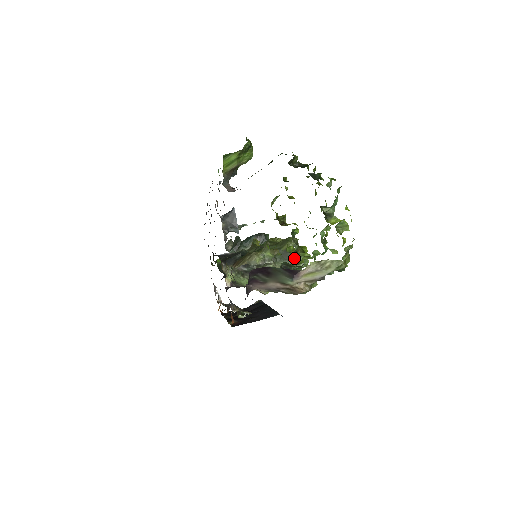
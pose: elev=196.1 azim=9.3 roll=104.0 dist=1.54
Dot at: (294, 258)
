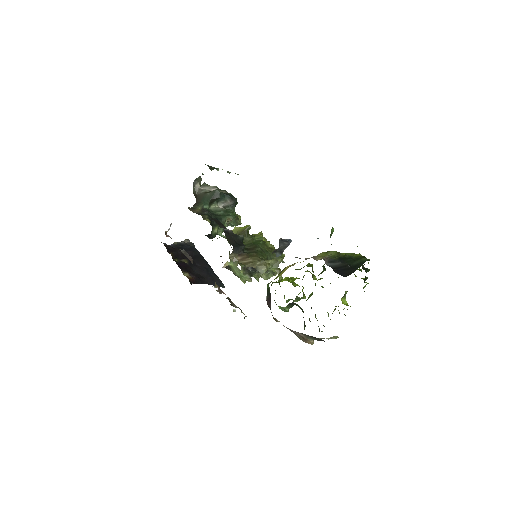
Dot at: occluded
